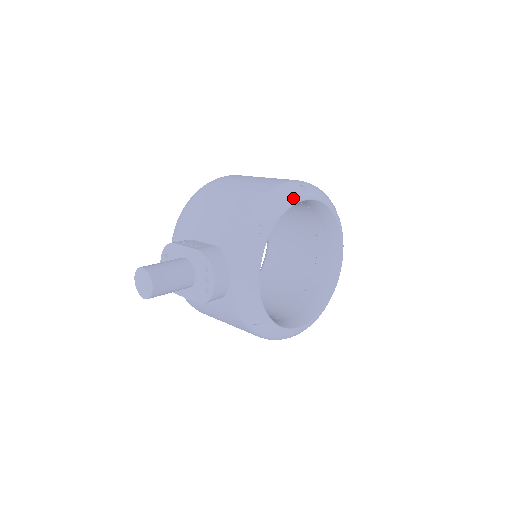
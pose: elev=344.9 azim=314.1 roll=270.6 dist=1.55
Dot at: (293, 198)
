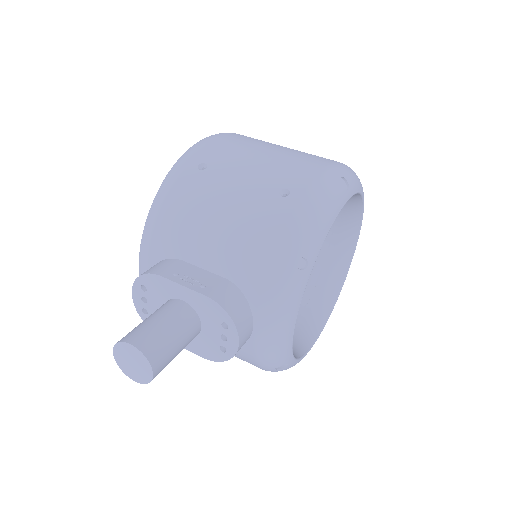
Dot at: (338, 204)
